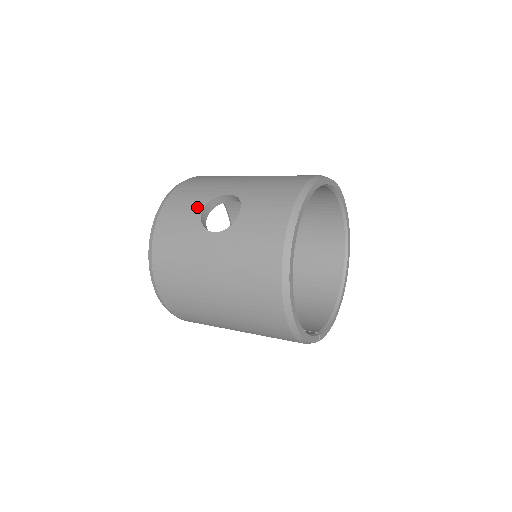
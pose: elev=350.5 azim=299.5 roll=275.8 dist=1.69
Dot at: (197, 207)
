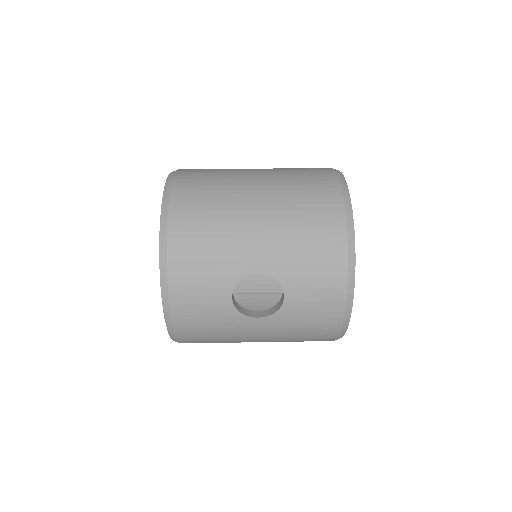
Dot at: (223, 294)
